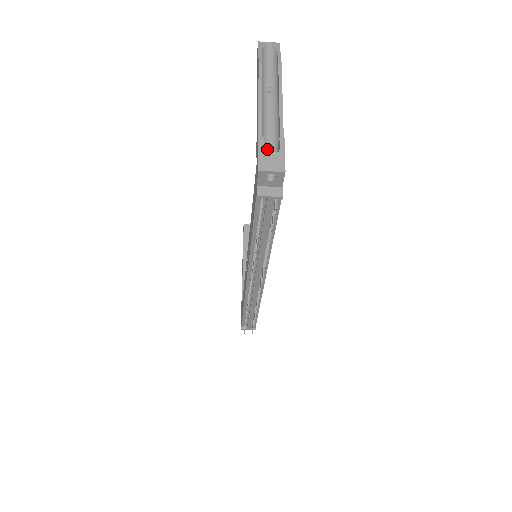
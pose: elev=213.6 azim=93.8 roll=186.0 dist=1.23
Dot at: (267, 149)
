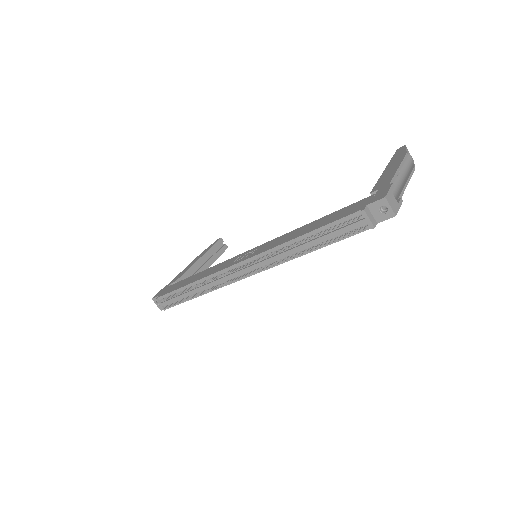
Dot at: occluded
